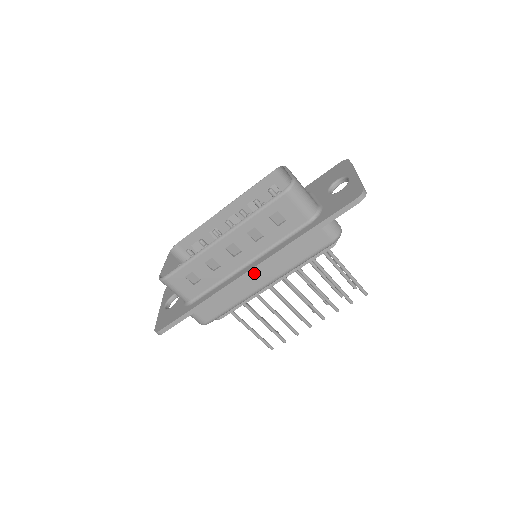
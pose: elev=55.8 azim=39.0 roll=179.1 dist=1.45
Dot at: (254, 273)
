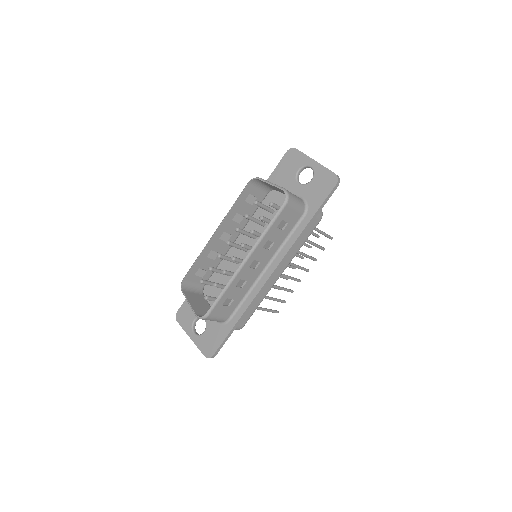
Dot at: occluded
